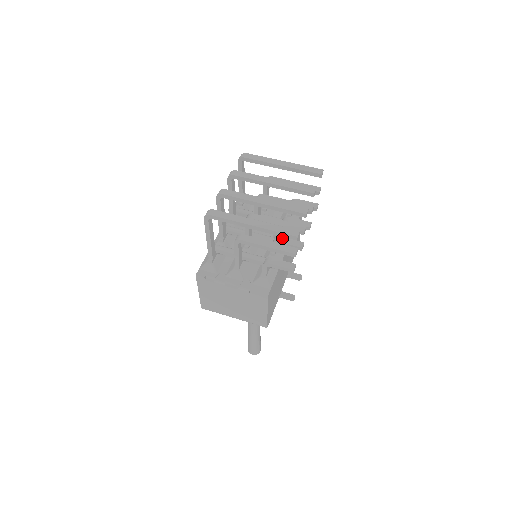
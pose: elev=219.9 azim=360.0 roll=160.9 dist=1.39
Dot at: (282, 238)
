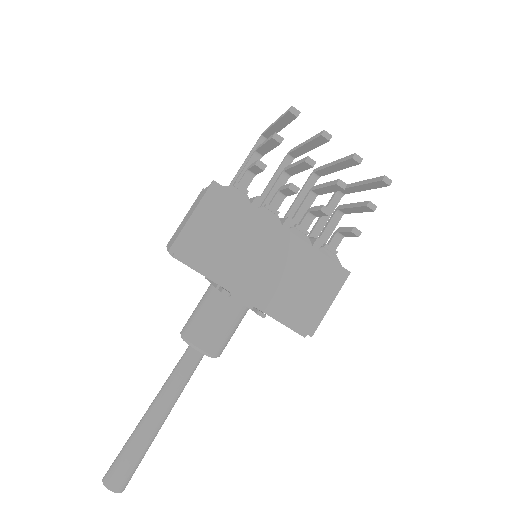
Dot at: occluded
